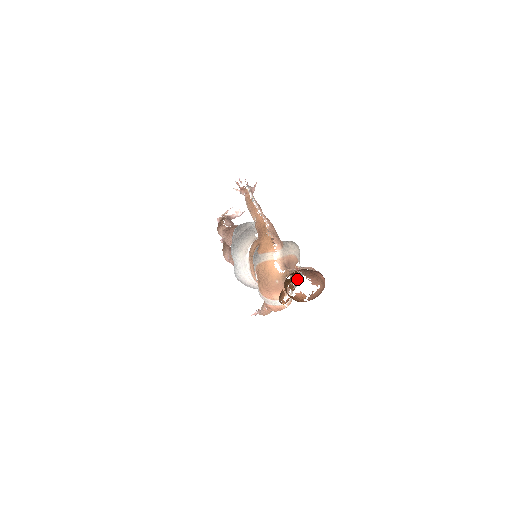
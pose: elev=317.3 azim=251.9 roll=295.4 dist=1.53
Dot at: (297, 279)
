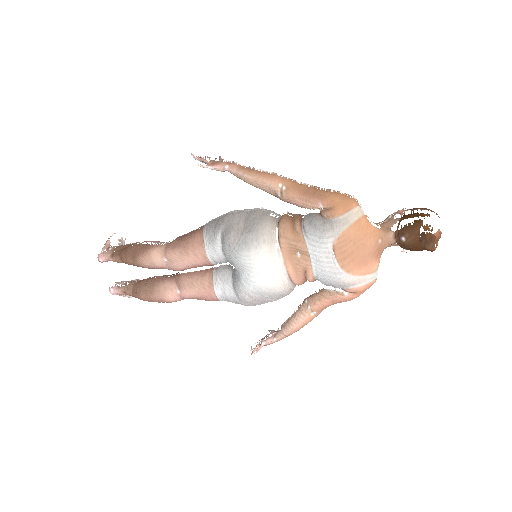
Dot at: (427, 216)
